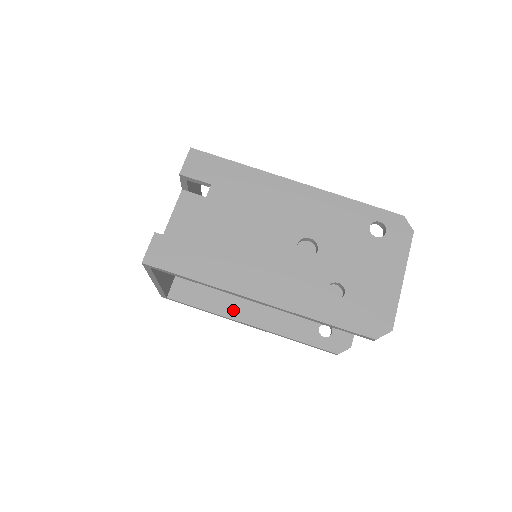
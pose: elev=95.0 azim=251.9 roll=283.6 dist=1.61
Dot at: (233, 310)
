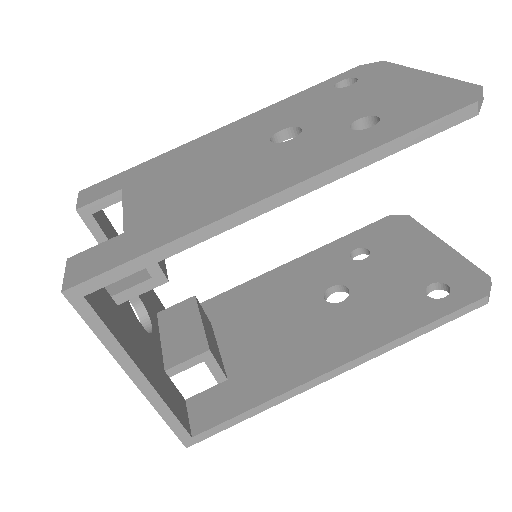
Dot at: (298, 372)
